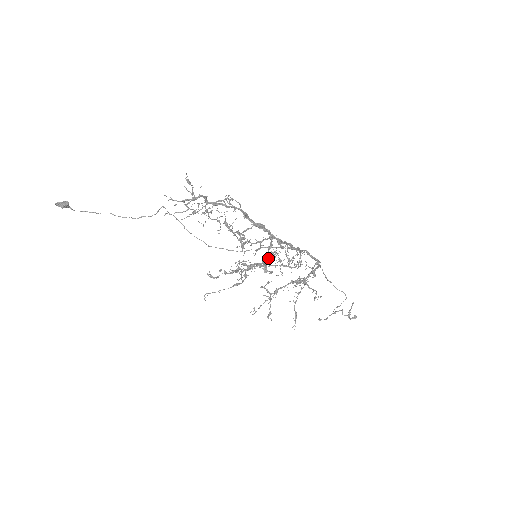
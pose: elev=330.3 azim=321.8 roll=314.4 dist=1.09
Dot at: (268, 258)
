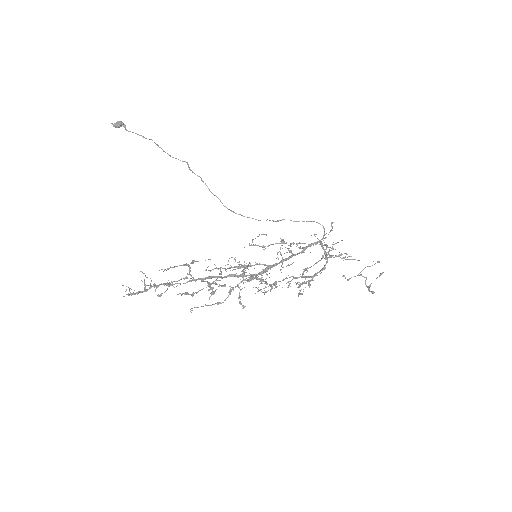
Dot at: (254, 278)
